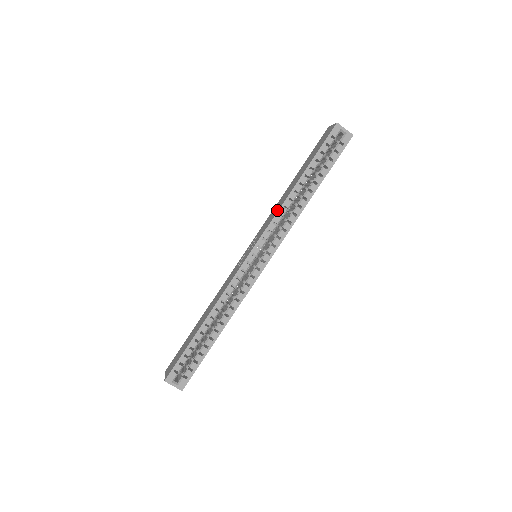
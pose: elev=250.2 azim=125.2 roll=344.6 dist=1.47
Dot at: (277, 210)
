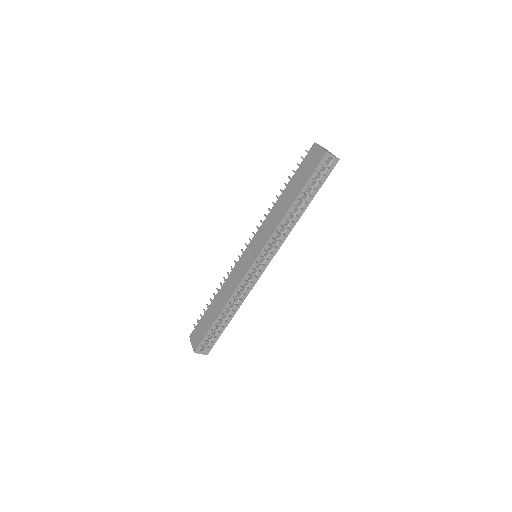
Dot at: (275, 227)
